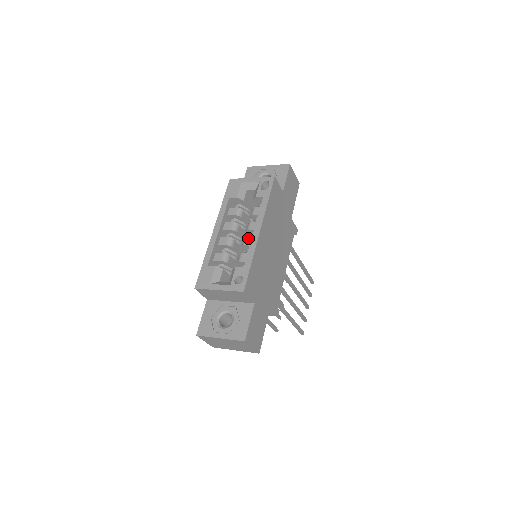
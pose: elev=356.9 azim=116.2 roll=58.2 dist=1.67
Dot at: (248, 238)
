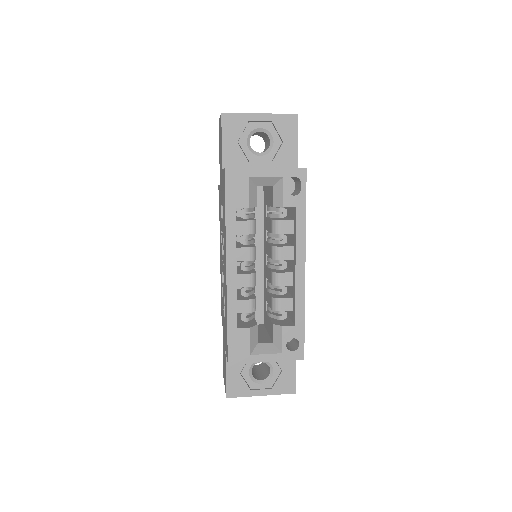
Dot at: (283, 274)
